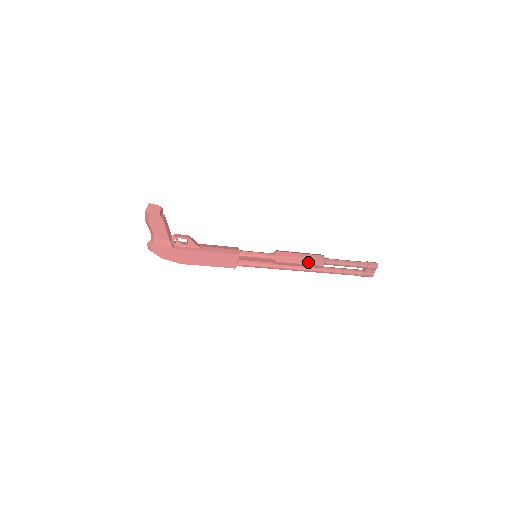
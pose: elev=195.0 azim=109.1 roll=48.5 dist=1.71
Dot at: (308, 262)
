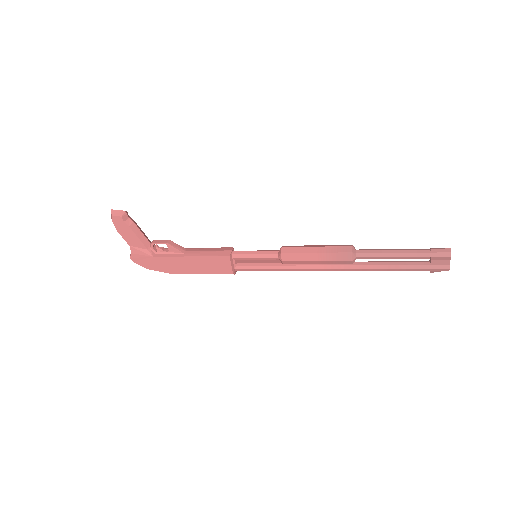
Dot at: (327, 258)
